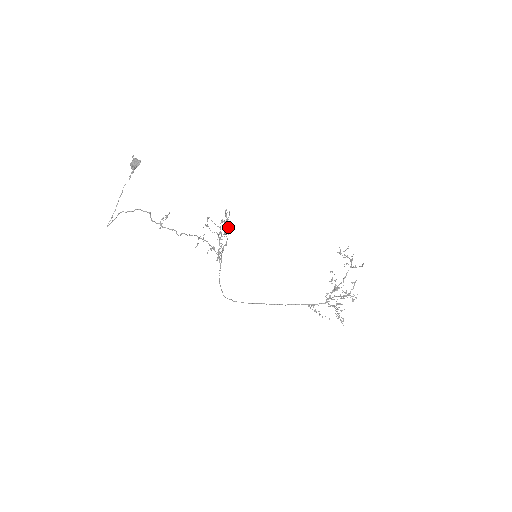
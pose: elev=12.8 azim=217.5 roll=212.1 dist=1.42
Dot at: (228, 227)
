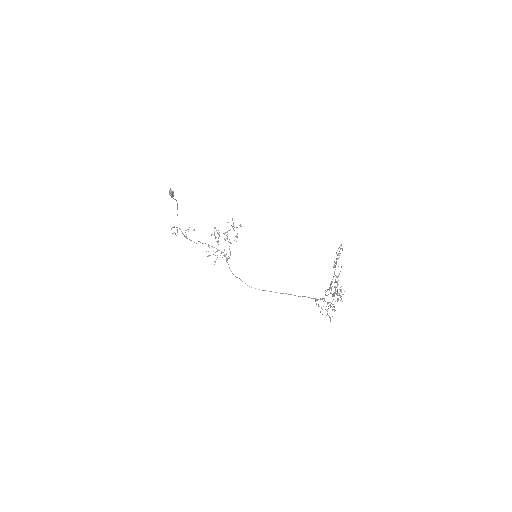
Dot at: occluded
